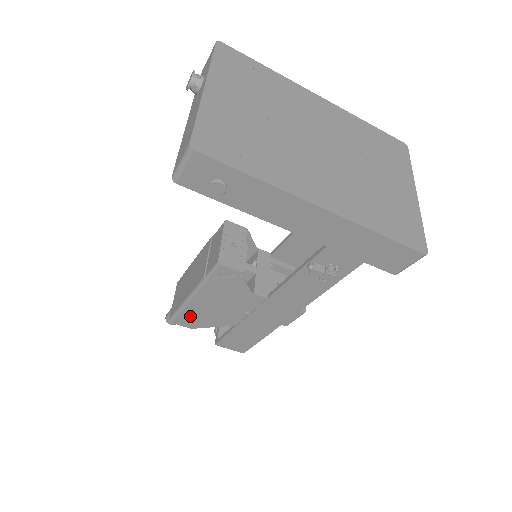
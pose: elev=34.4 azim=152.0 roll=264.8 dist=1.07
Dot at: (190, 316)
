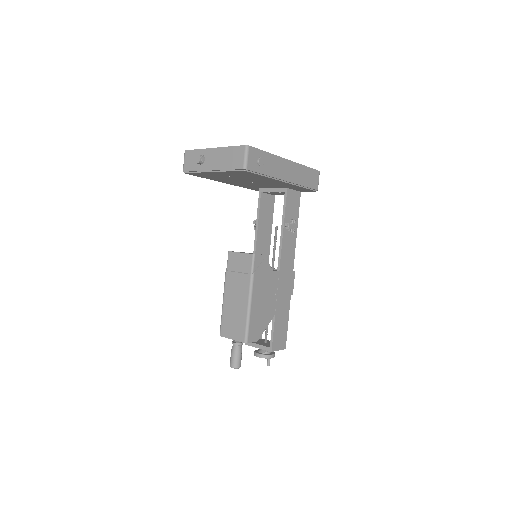
Dot at: (254, 324)
